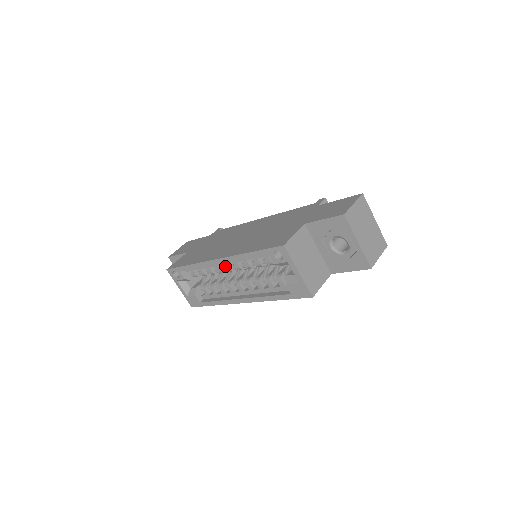
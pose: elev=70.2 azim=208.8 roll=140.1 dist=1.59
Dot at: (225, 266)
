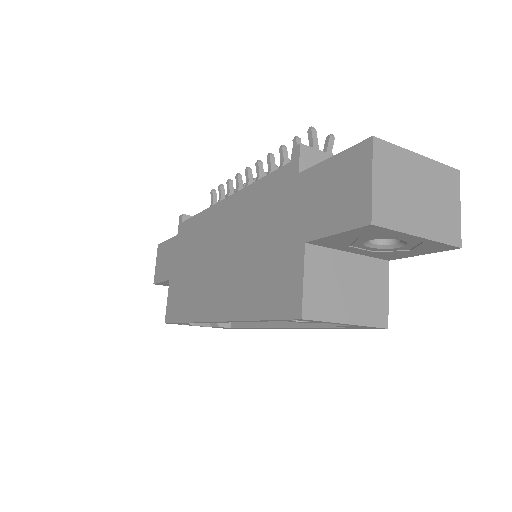
Dot at: occluded
